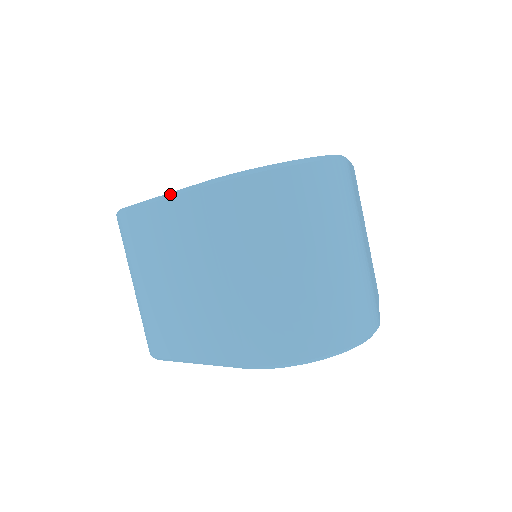
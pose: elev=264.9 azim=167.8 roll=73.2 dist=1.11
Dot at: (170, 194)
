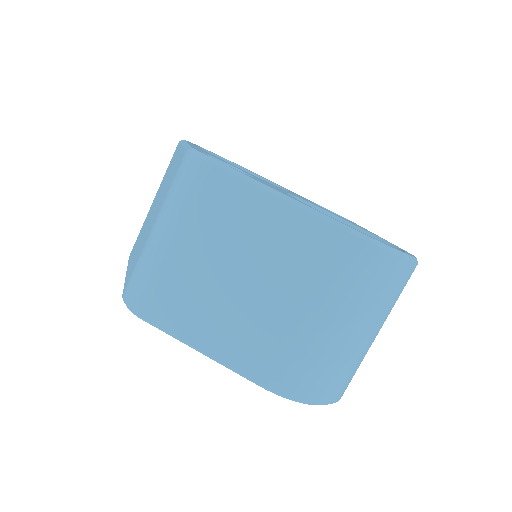
Dot at: (296, 202)
